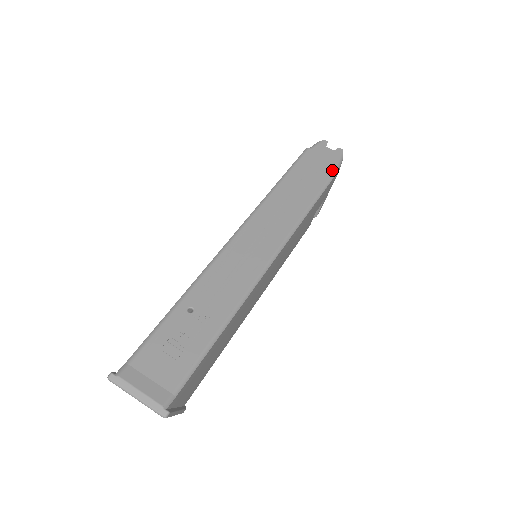
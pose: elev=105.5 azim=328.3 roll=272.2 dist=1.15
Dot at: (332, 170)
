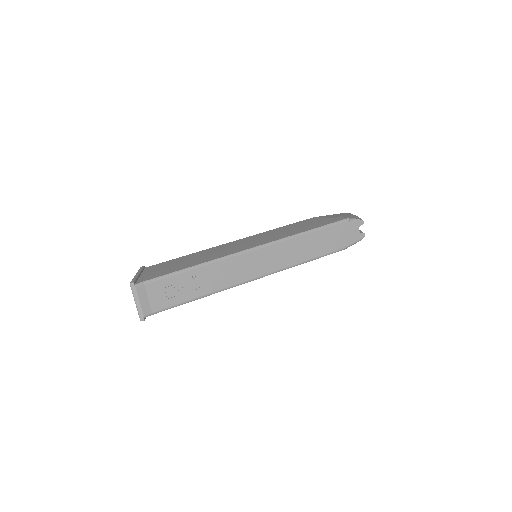
Dot at: (344, 246)
